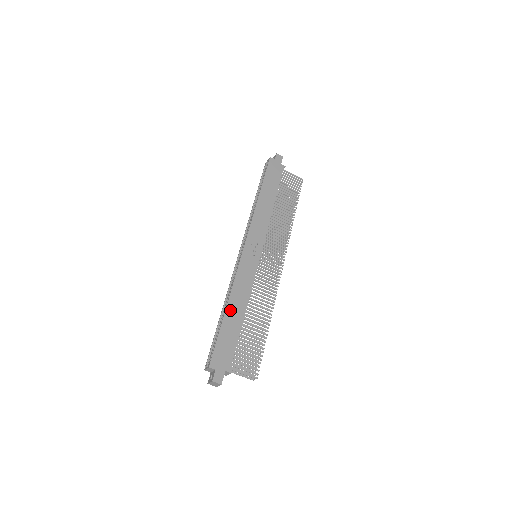
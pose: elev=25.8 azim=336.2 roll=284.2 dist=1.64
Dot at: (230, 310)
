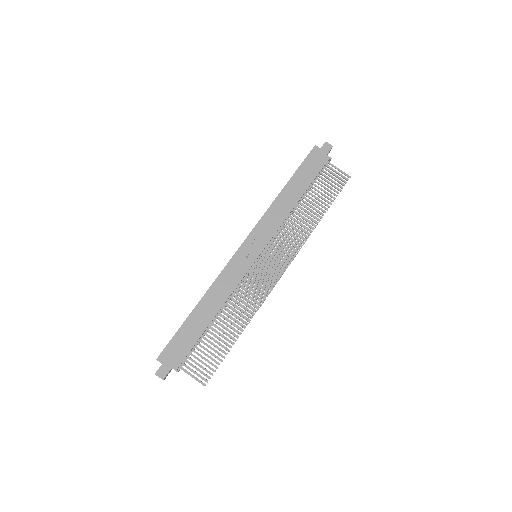
Dot at: (200, 308)
